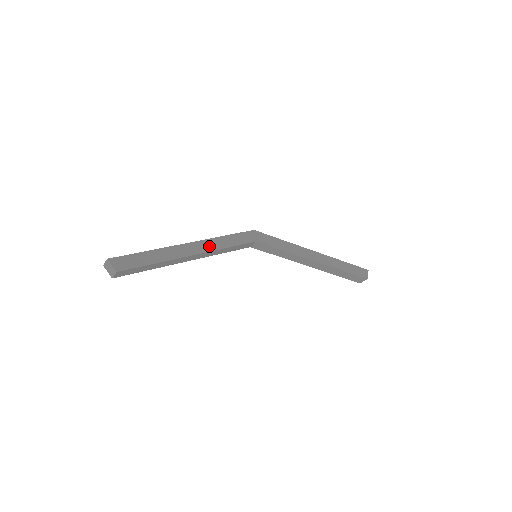
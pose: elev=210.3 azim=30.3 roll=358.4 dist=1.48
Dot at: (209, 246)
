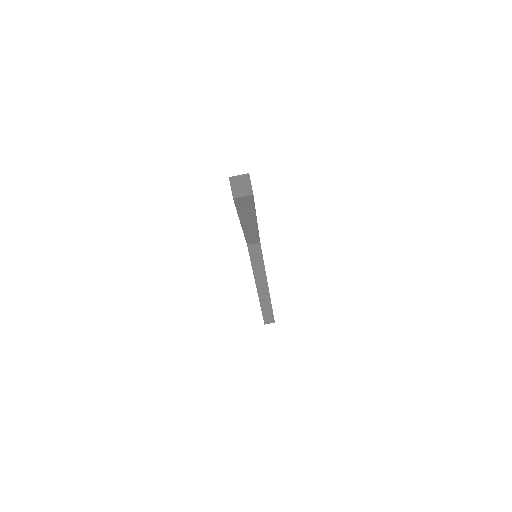
Dot at: occluded
